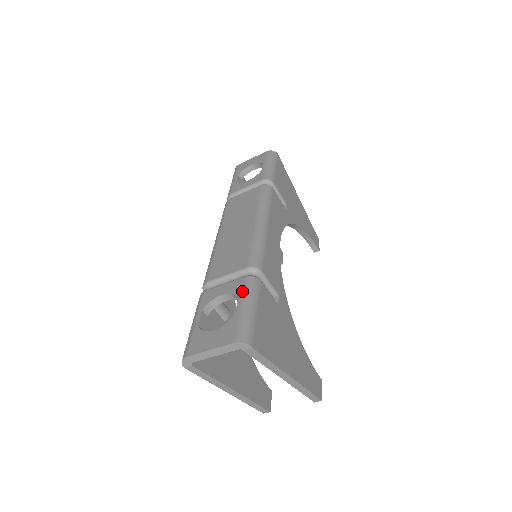
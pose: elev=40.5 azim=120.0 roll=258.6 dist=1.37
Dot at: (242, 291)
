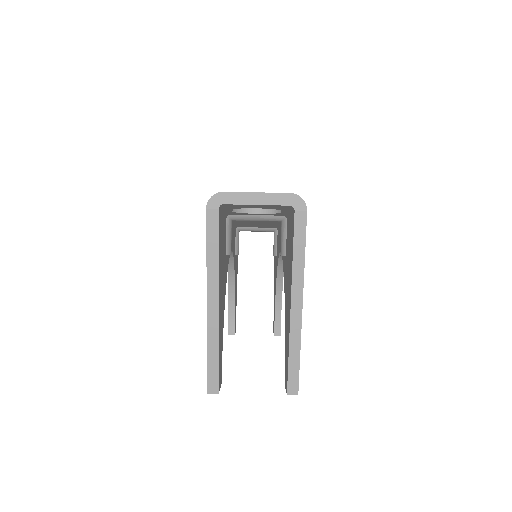
Dot at: occluded
